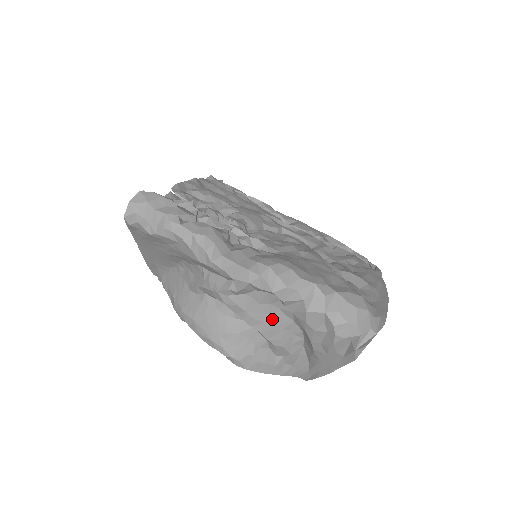
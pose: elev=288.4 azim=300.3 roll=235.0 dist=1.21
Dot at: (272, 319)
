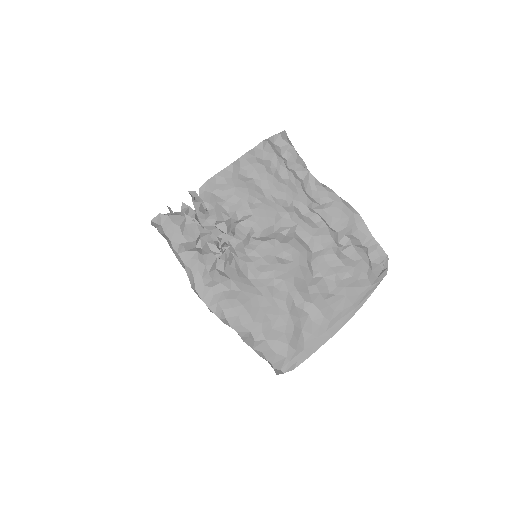
Dot at: occluded
